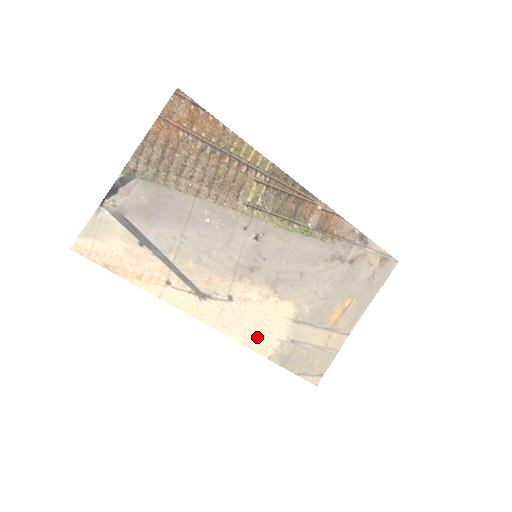
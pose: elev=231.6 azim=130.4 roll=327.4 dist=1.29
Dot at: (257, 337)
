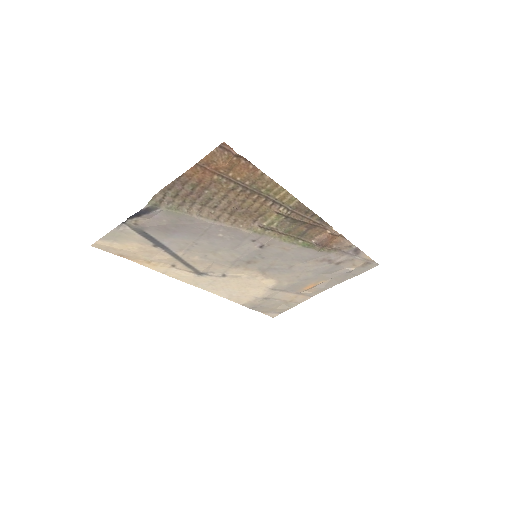
Dot at: (238, 295)
